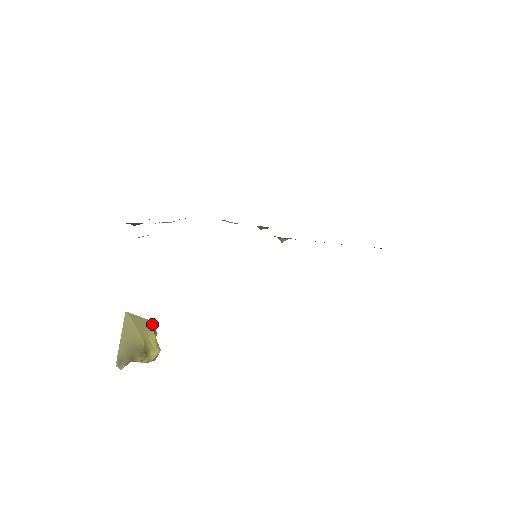
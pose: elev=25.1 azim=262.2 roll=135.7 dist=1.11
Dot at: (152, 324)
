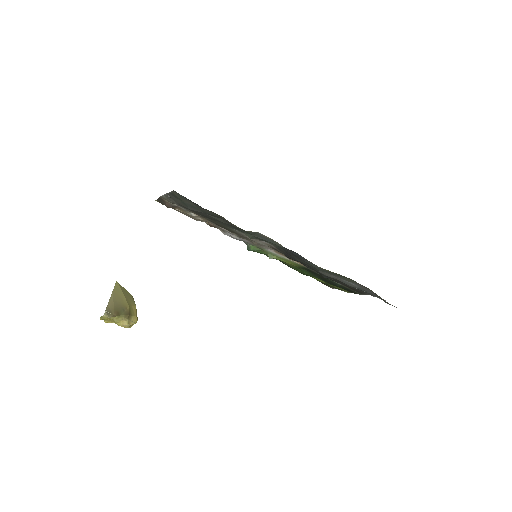
Dot at: occluded
